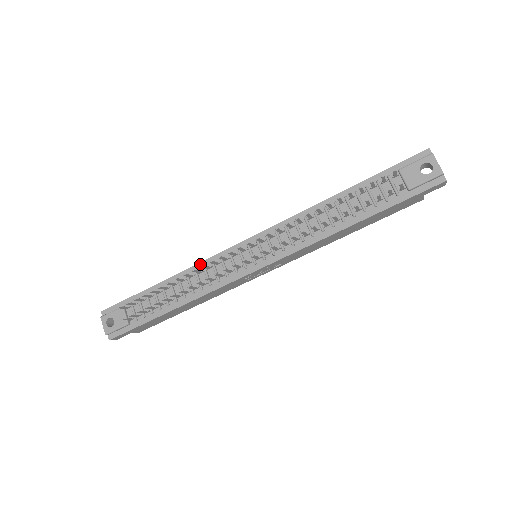
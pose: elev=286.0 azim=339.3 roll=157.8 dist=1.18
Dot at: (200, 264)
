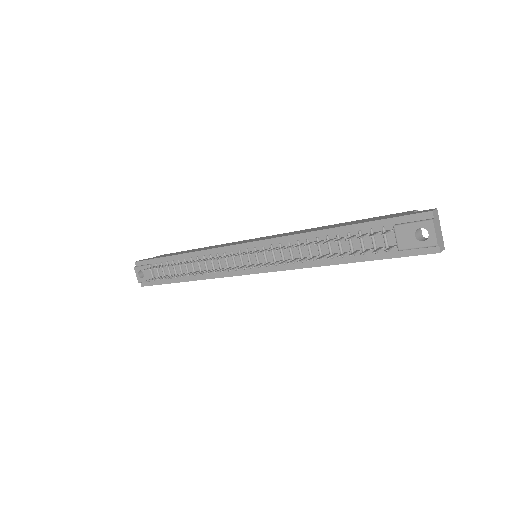
Dot at: (208, 251)
